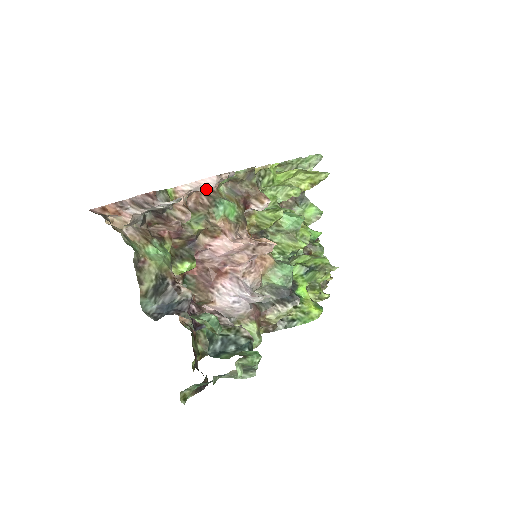
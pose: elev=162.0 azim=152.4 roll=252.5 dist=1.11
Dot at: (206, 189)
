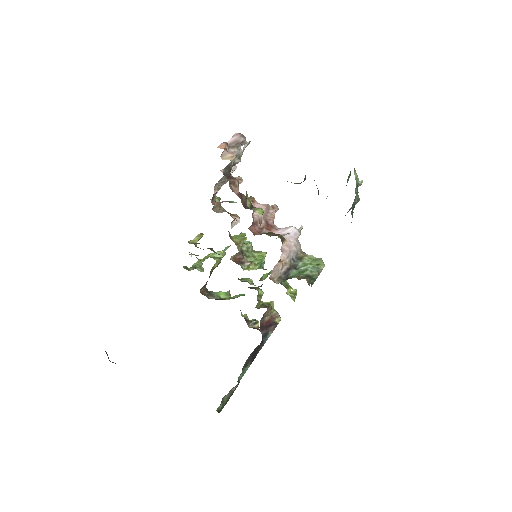
Dot at: (234, 170)
